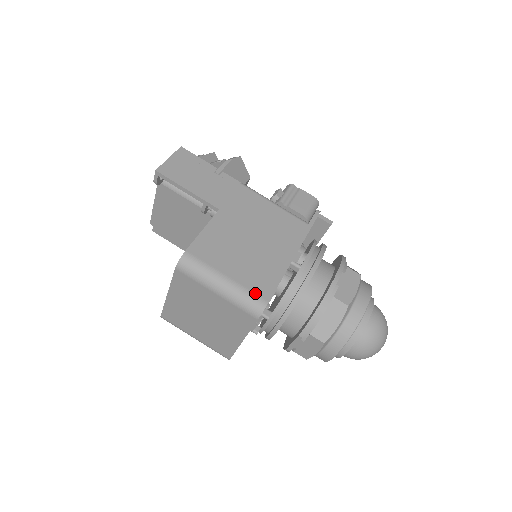
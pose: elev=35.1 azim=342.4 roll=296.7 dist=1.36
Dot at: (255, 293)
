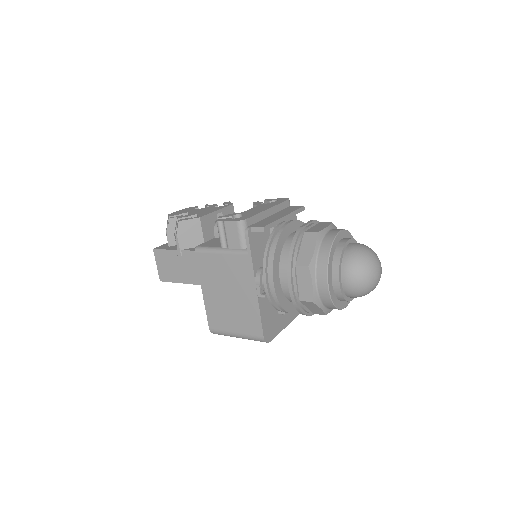
Dot at: (254, 335)
